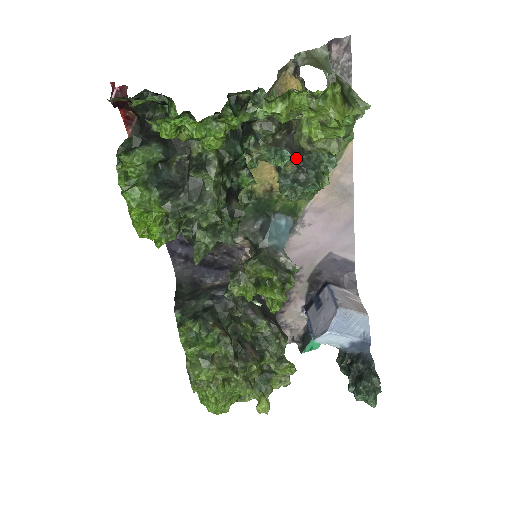
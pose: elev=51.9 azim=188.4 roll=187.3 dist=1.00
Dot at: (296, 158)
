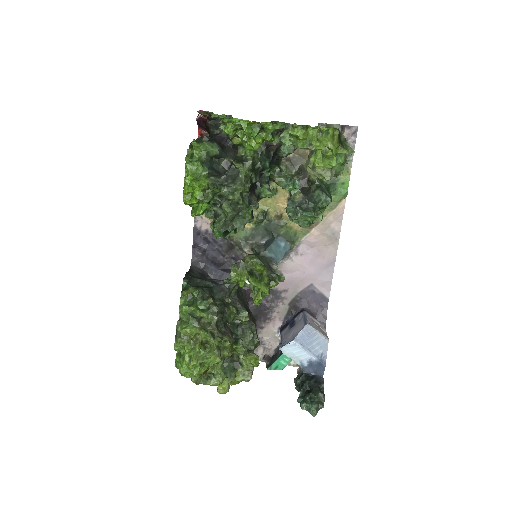
Dot at: (304, 194)
